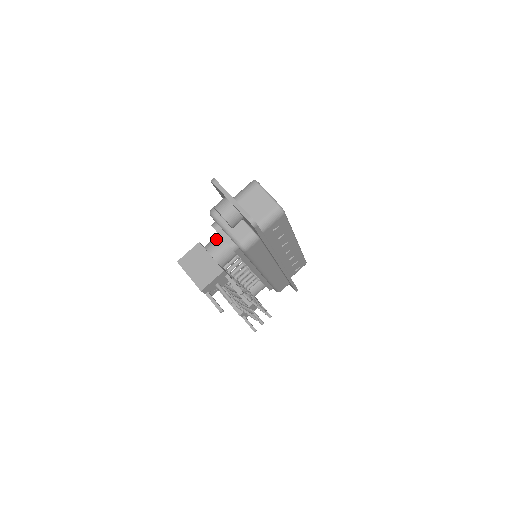
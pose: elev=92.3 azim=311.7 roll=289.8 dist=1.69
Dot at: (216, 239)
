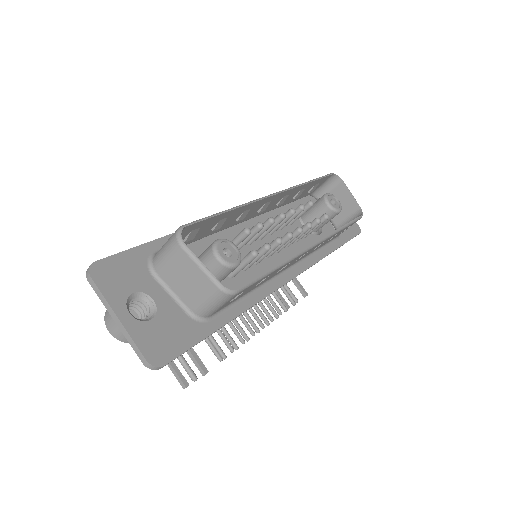
Dot at: occluded
